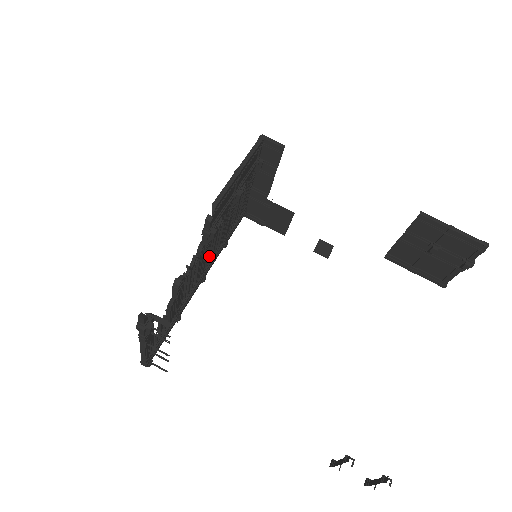
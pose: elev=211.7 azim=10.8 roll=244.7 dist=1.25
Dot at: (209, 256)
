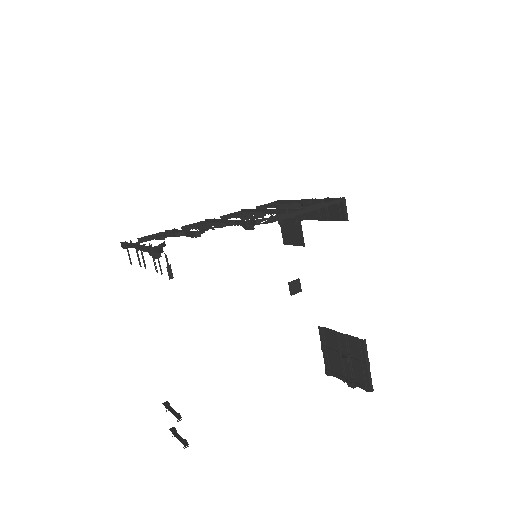
Dot at: occluded
